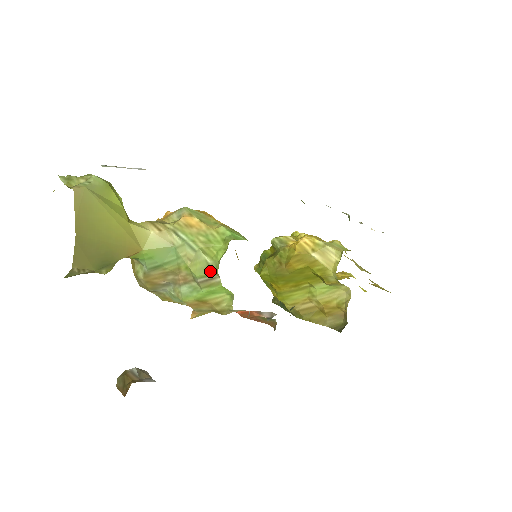
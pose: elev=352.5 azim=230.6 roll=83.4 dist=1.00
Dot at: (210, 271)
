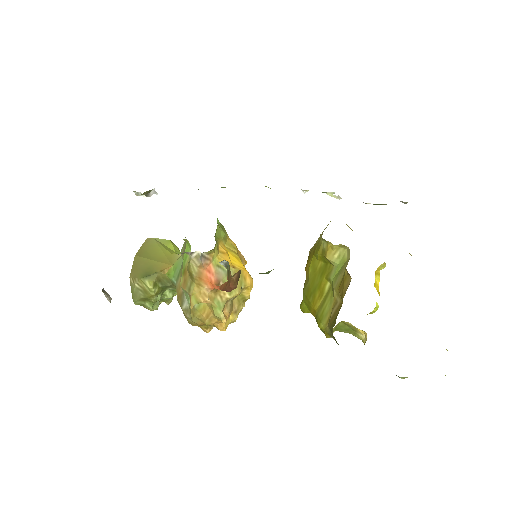
Dot at: occluded
